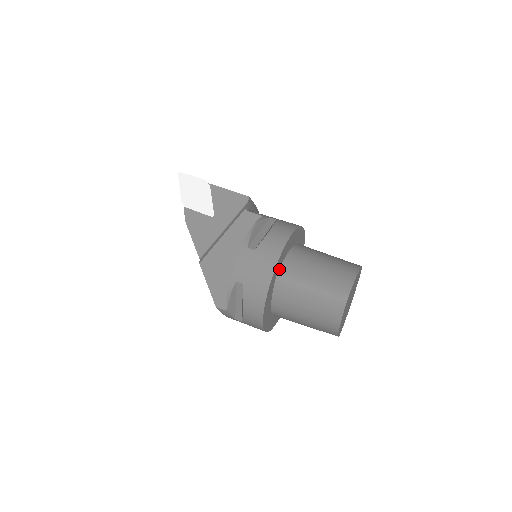
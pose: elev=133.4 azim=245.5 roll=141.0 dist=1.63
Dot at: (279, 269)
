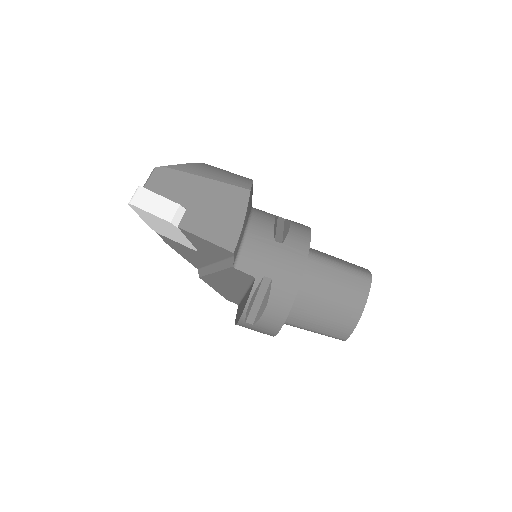
Dot at: occluded
